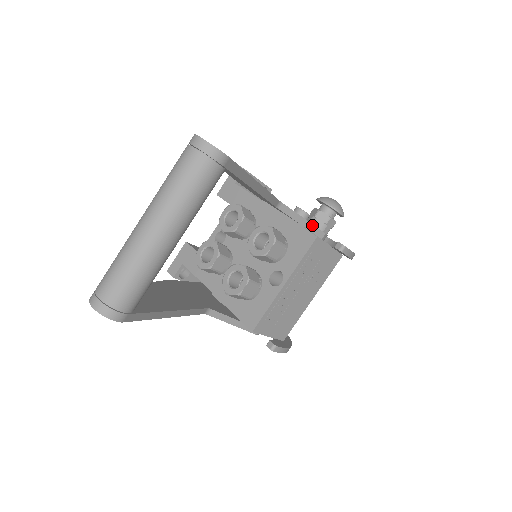
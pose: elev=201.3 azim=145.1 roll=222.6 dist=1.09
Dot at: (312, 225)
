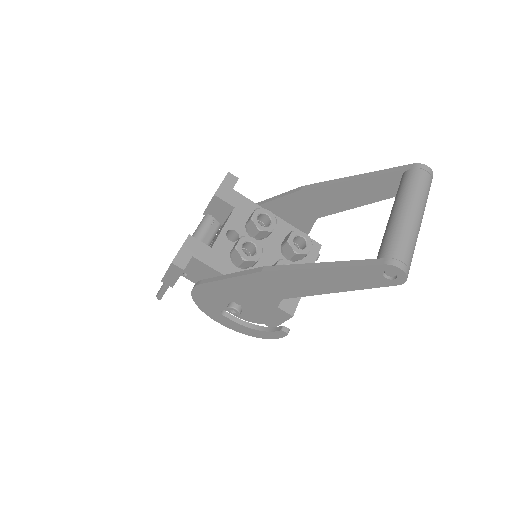
Dot at: occluded
